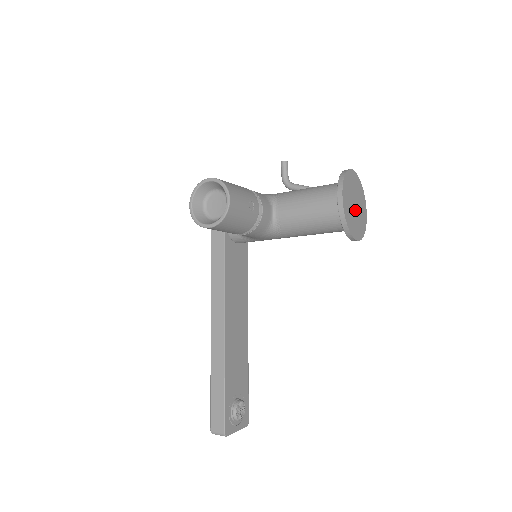
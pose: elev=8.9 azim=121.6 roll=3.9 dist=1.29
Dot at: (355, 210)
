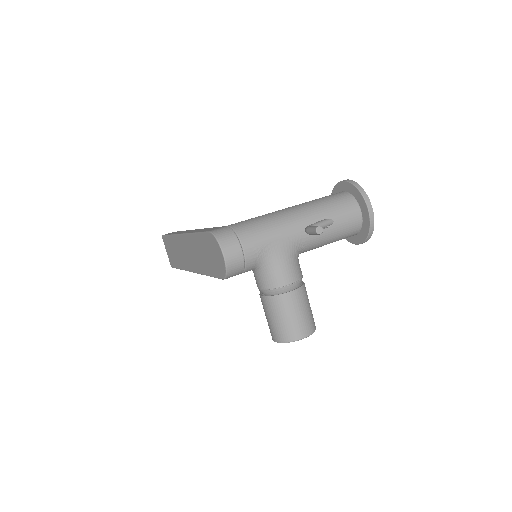
Dot at: occluded
